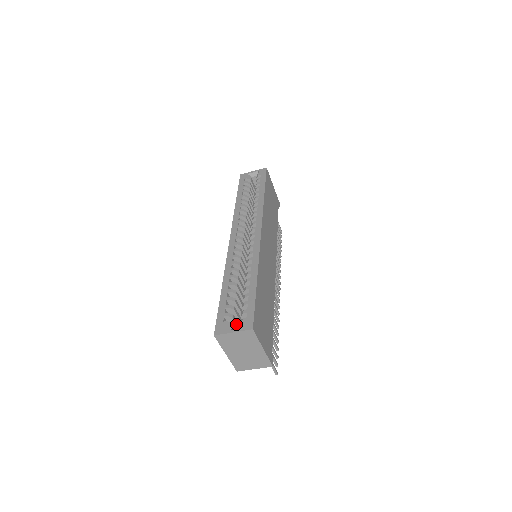
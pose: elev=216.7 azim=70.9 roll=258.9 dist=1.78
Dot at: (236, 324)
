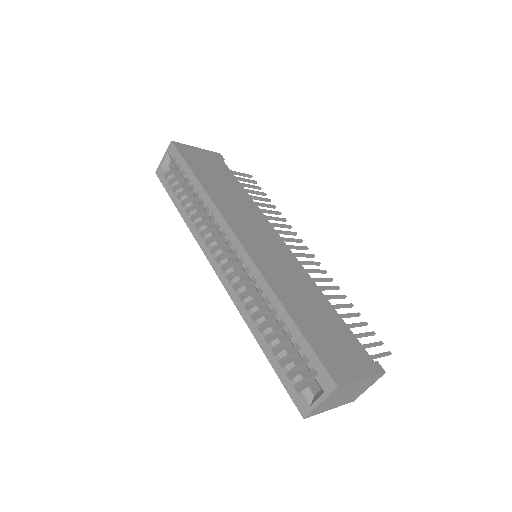
Dot at: (311, 377)
